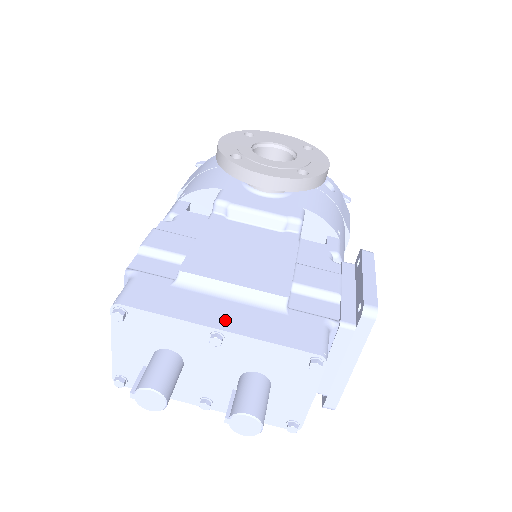
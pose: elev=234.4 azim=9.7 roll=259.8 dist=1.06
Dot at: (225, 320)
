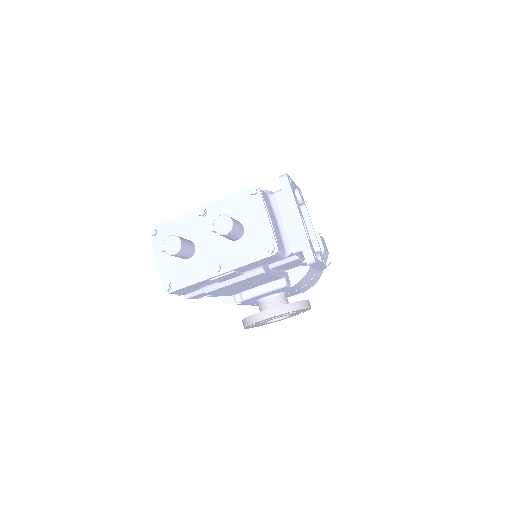
Dot at: occluded
